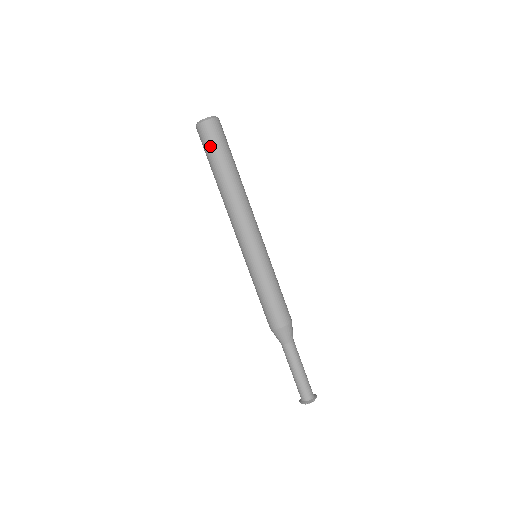
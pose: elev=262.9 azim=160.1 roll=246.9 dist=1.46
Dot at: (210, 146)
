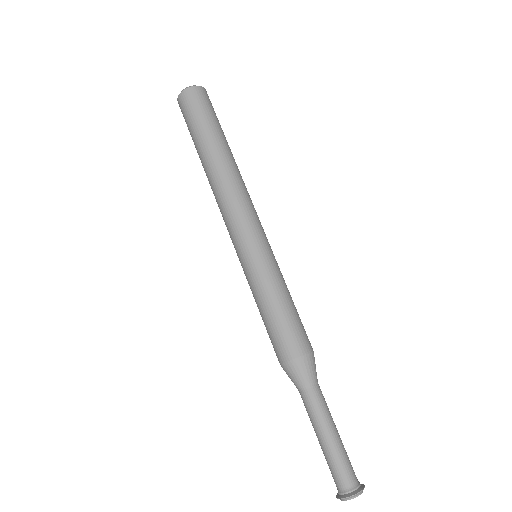
Dot at: (208, 111)
